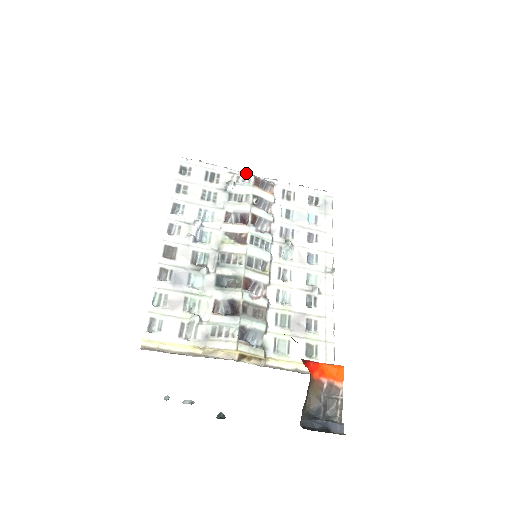
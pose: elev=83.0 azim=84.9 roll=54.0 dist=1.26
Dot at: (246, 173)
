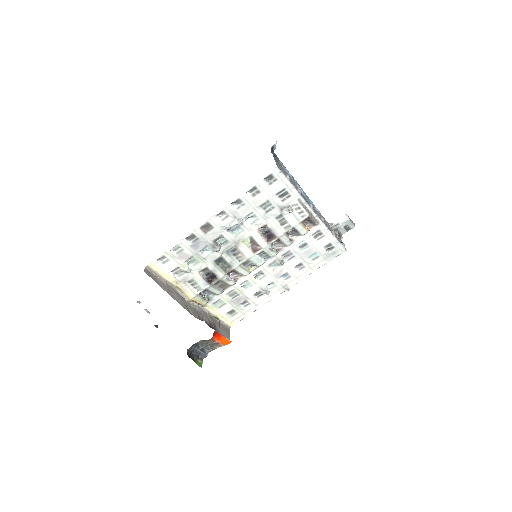
Dot at: (309, 206)
